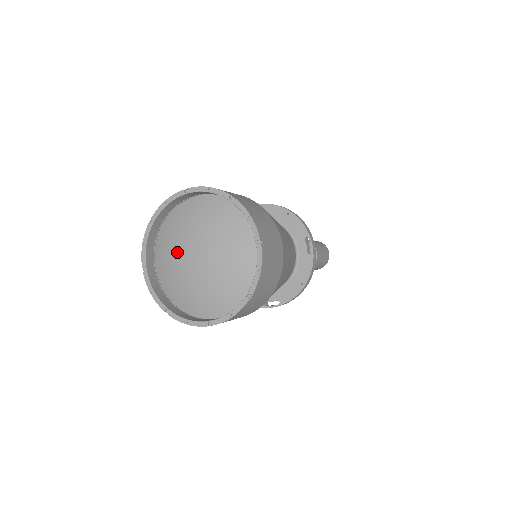
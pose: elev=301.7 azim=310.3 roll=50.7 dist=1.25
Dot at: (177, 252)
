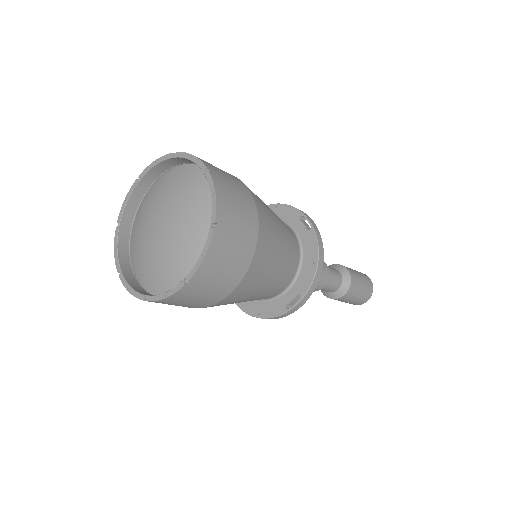
Dot at: (161, 200)
